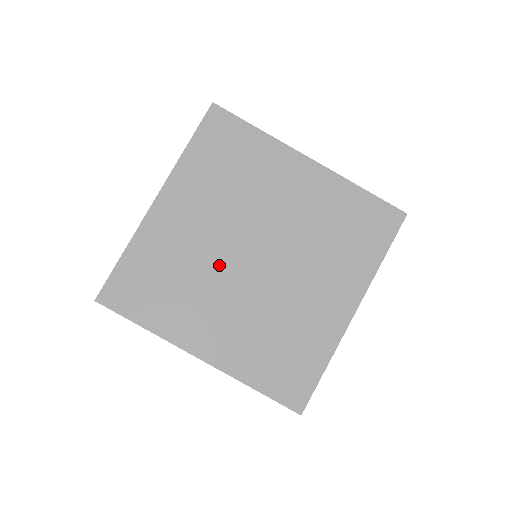
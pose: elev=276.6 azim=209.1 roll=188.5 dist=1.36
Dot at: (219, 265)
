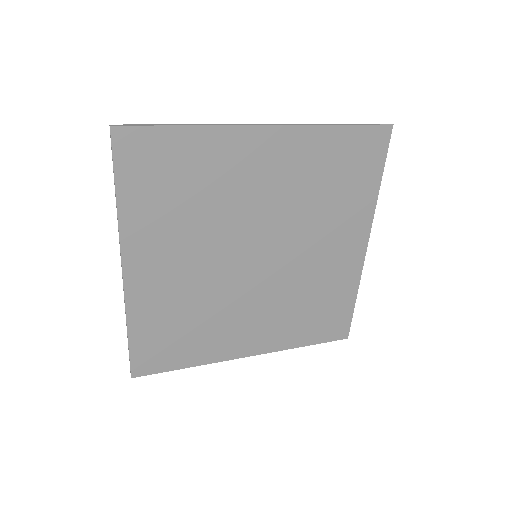
Dot at: (226, 286)
